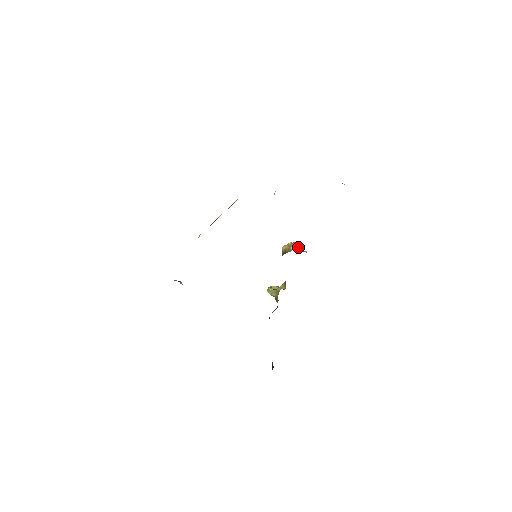
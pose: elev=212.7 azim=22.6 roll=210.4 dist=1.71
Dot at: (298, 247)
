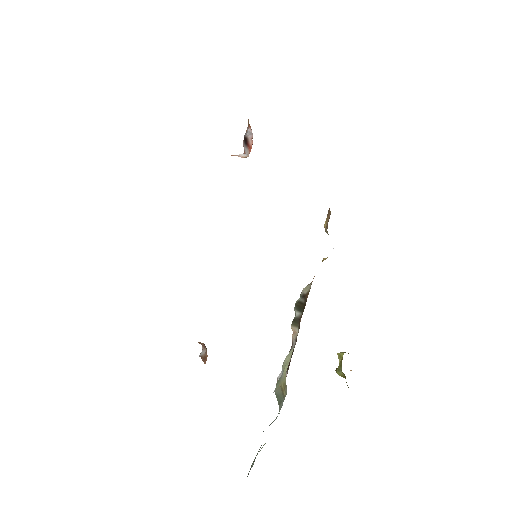
Dot at: occluded
